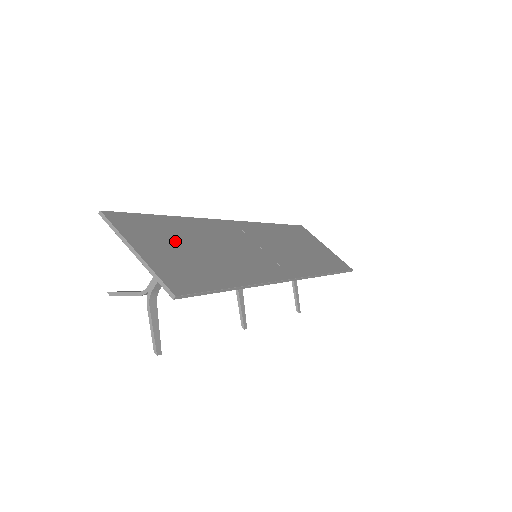
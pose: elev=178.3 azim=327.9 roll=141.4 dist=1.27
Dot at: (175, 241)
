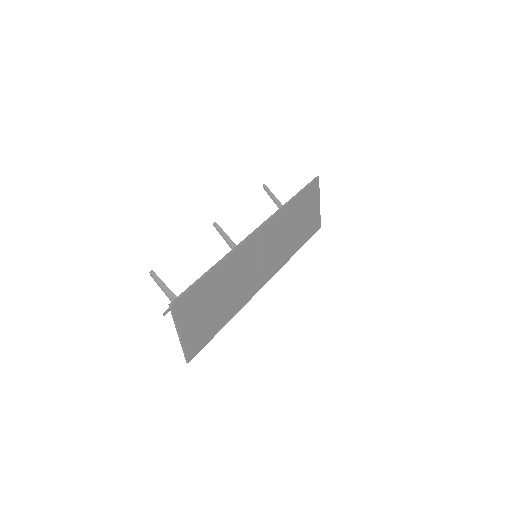
Dot at: (206, 303)
